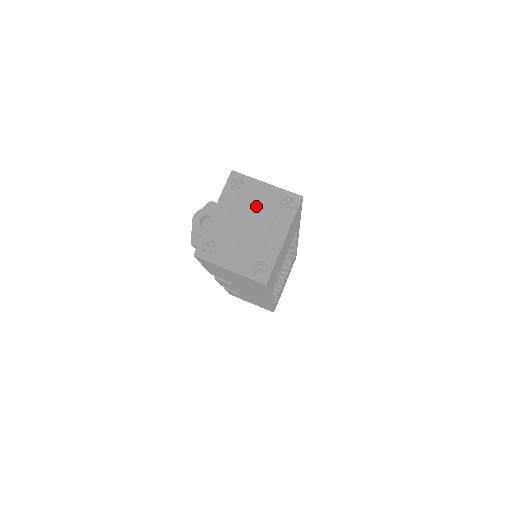
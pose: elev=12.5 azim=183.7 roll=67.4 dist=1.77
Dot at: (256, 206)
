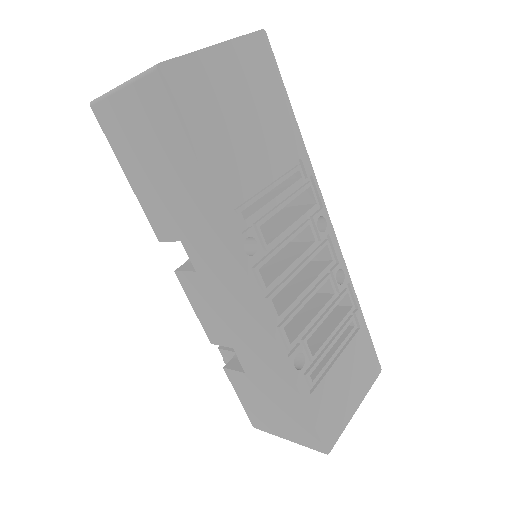
Dot at: occluded
